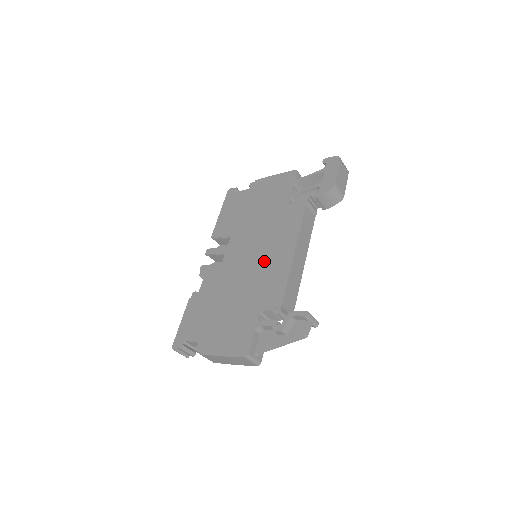
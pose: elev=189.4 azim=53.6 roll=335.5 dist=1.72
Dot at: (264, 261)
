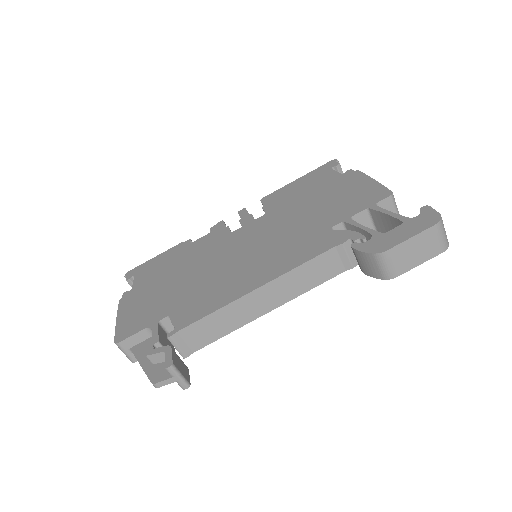
Dot at: (237, 269)
